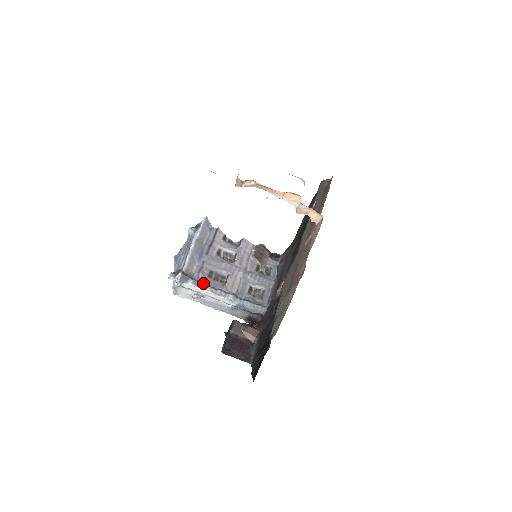
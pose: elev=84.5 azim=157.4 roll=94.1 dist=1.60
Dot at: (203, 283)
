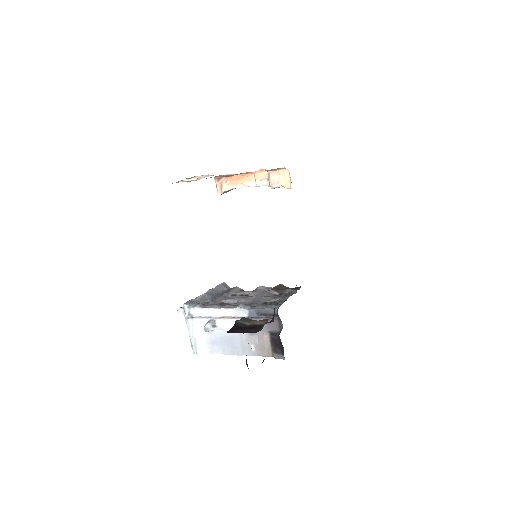
Dot at: (211, 305)
